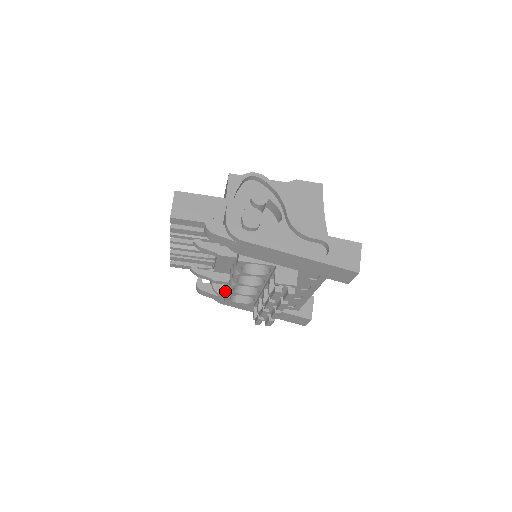
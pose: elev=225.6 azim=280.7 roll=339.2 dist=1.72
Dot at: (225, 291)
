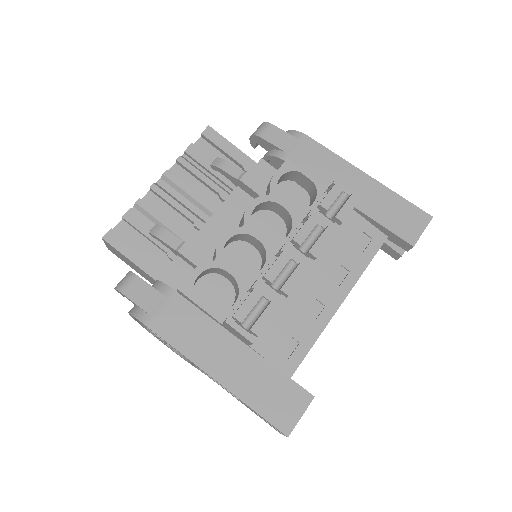
Dot at: occluded
